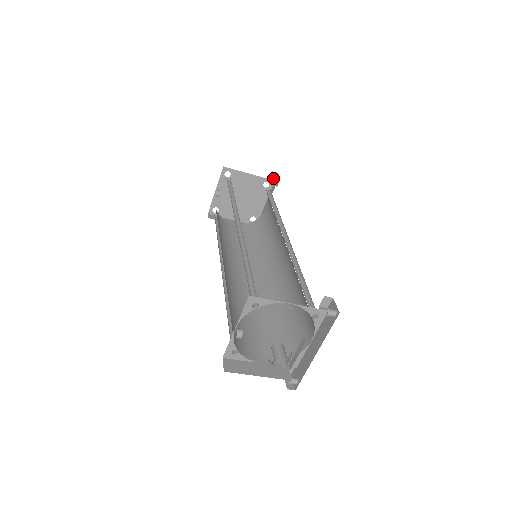
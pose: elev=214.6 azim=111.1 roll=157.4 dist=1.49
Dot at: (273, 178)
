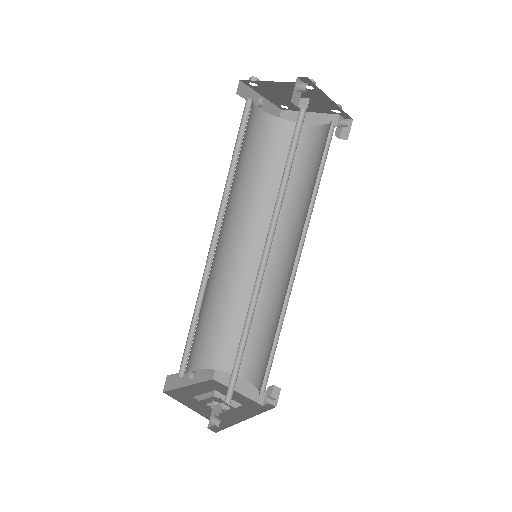
Dot at: (300, 91)
